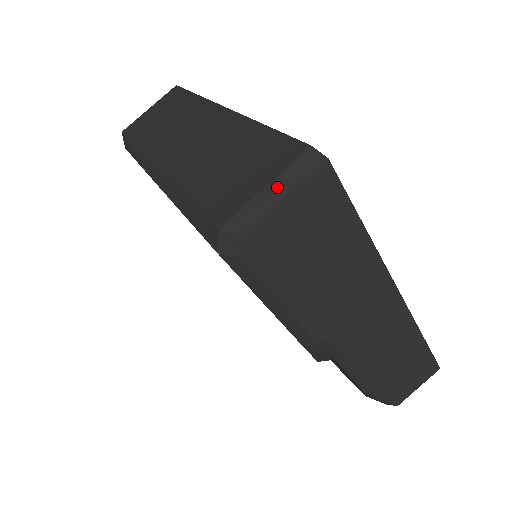
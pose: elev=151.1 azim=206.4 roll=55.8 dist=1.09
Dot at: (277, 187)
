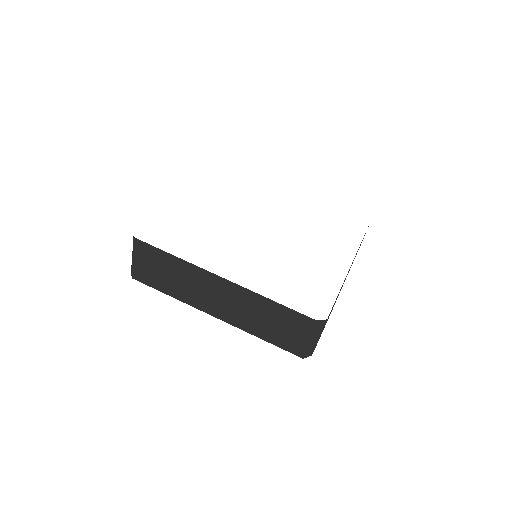
Dot at: (314, 338)
